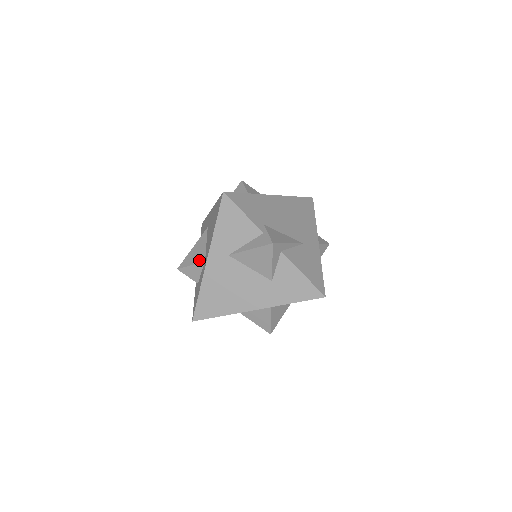
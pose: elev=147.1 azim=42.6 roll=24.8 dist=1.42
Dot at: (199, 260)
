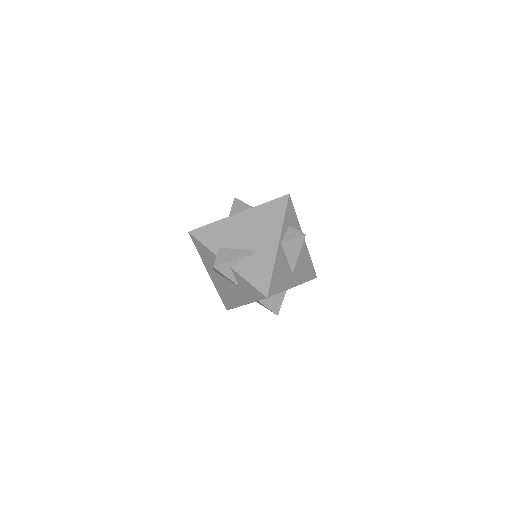
Dot at: occluded
